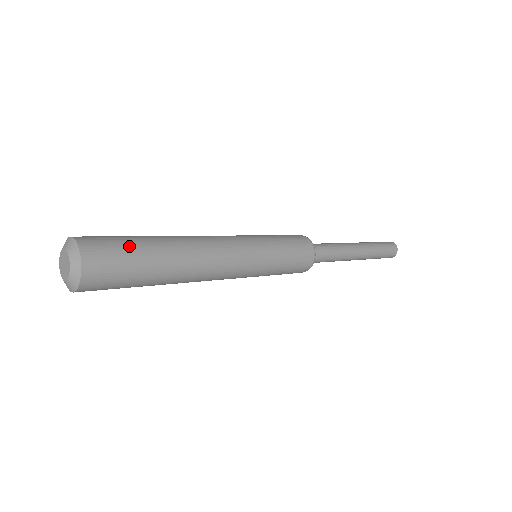
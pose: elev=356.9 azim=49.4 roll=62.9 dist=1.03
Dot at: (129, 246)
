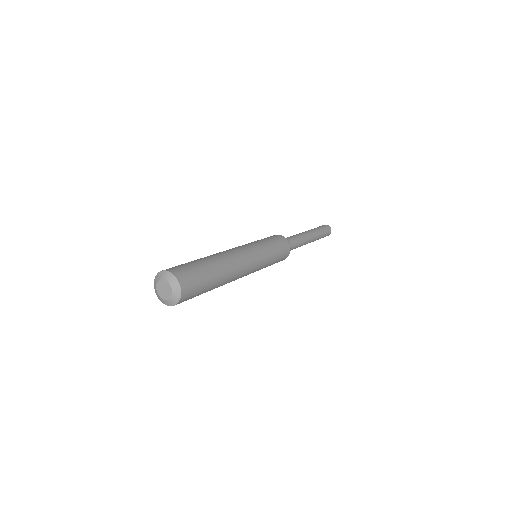
Dot at: (195, 265)
